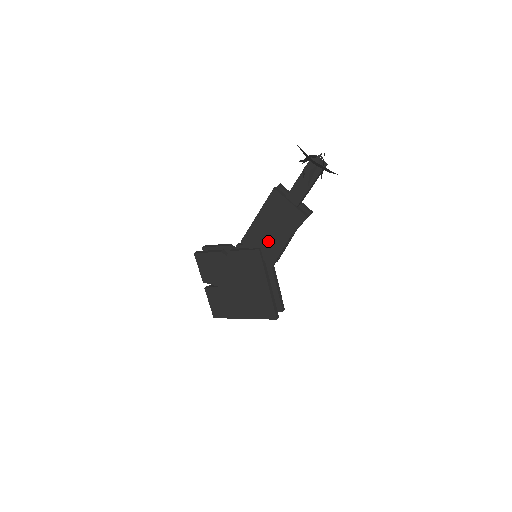
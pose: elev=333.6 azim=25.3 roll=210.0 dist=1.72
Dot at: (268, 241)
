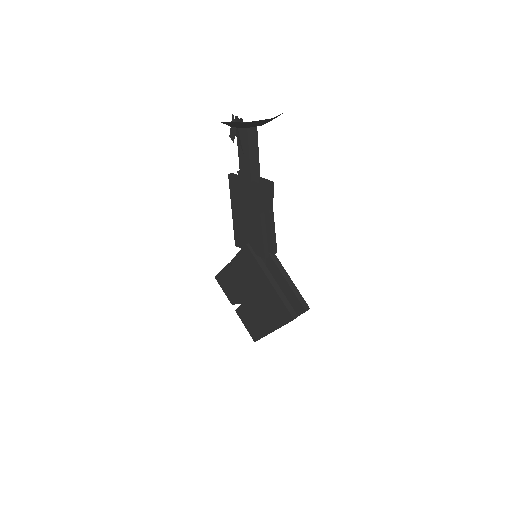
Dot at: (250, 232)
